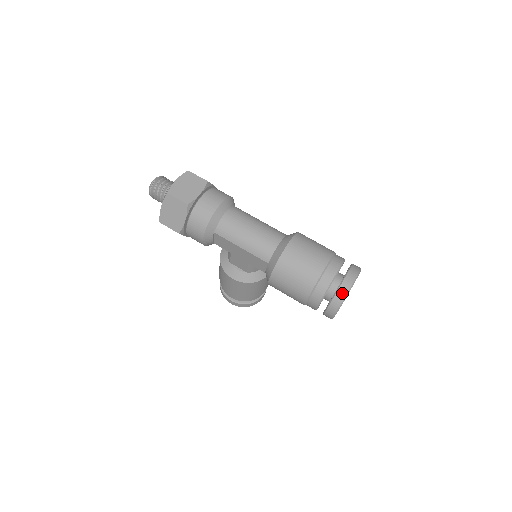
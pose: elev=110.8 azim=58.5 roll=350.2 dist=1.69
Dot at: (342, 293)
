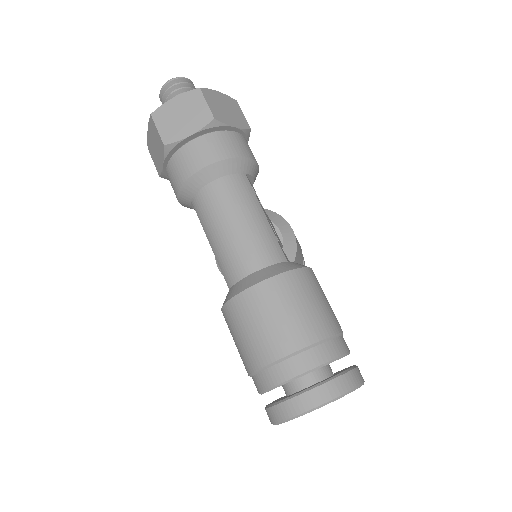
Dot at: (284, 411)
